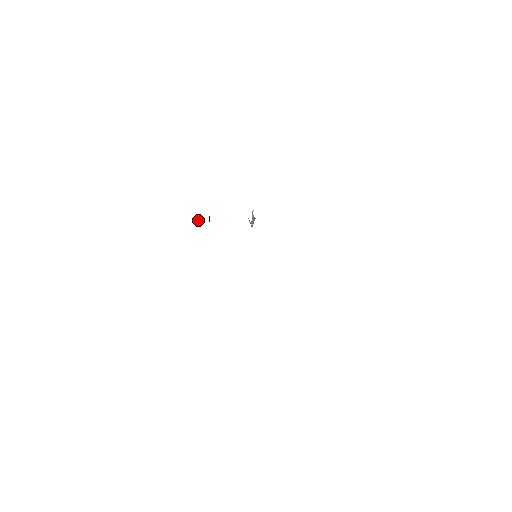
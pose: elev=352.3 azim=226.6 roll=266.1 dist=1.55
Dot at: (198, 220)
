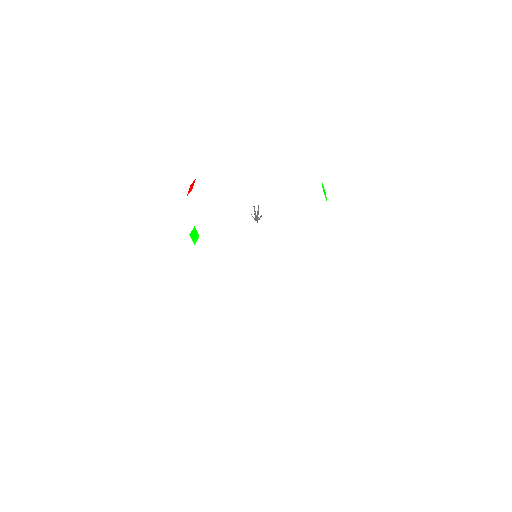
Dot at: occluded
